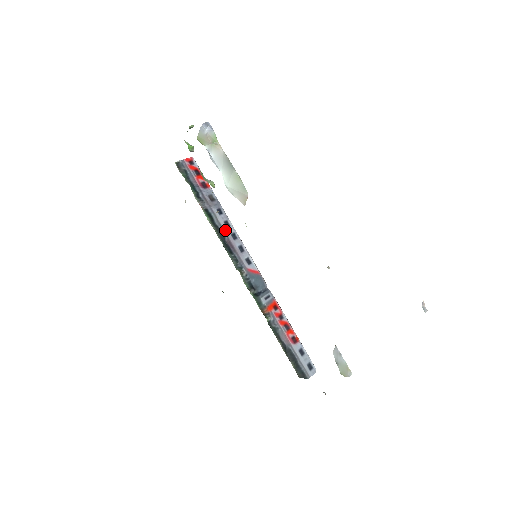
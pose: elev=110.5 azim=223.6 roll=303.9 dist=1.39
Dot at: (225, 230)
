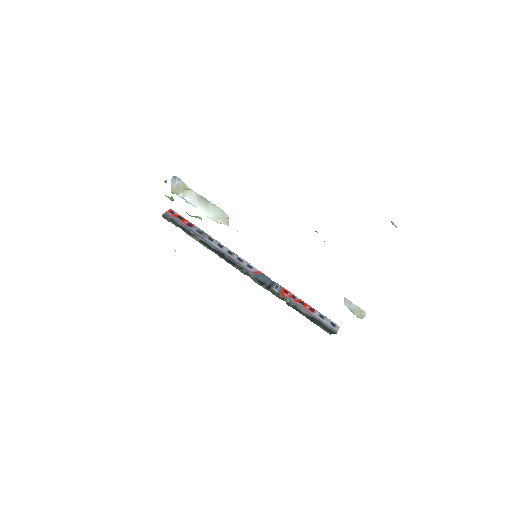
Dot at: (222, 251)
